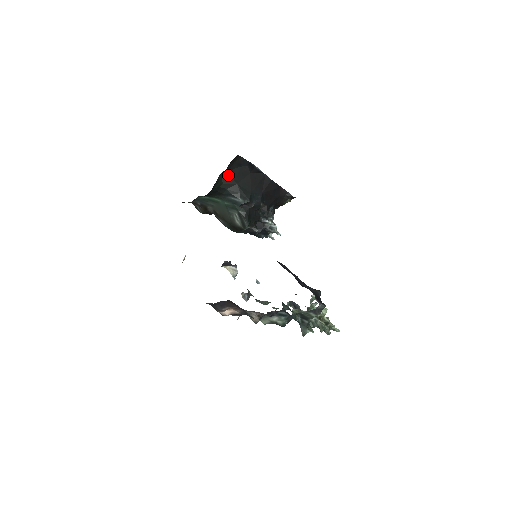
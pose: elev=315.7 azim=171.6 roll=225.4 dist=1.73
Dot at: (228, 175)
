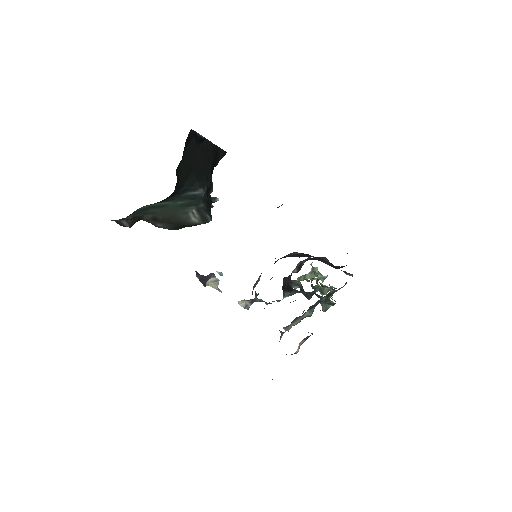
Dot at: (182, 164)
